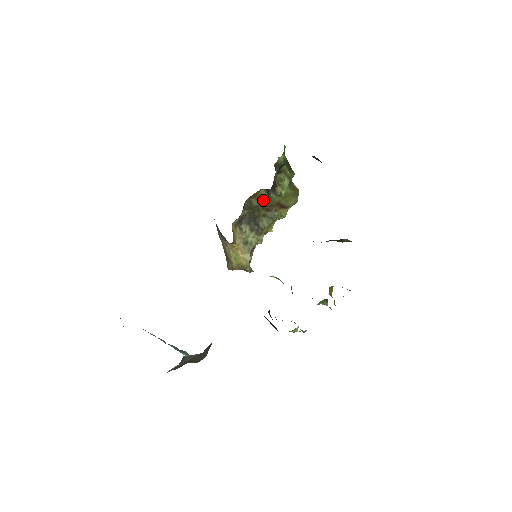
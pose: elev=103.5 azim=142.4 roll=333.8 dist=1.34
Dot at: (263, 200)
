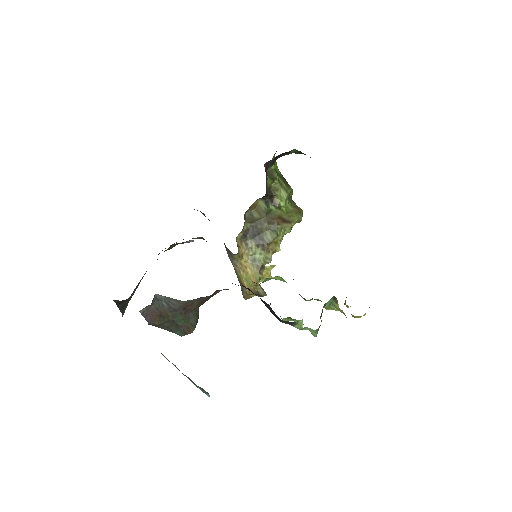
Dot at: (263, 212)
